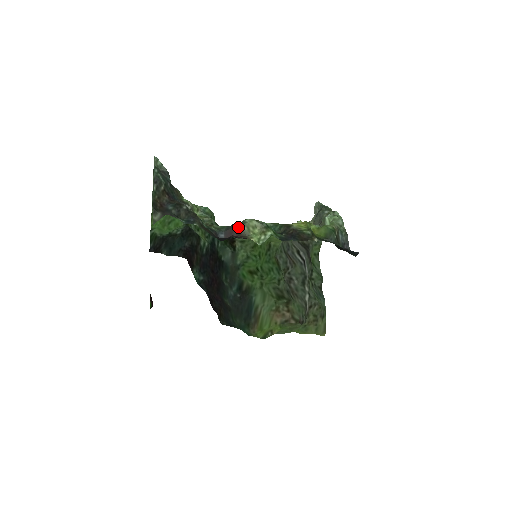
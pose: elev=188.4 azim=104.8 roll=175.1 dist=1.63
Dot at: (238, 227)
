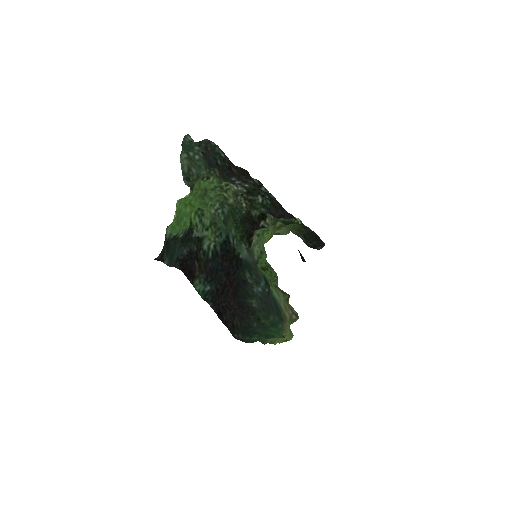
Dot at: occluded
